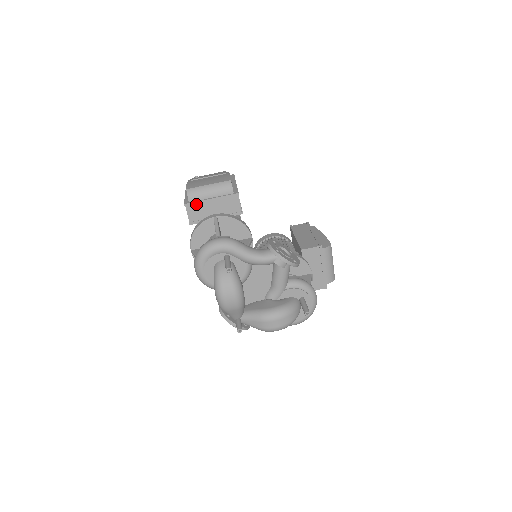
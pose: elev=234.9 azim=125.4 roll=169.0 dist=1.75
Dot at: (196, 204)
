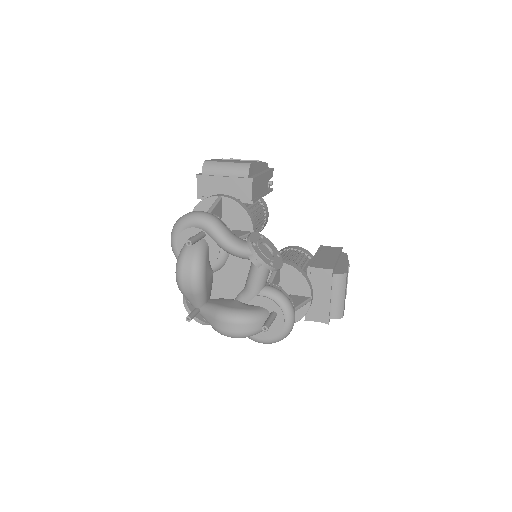
Dot at: (208, 178)
